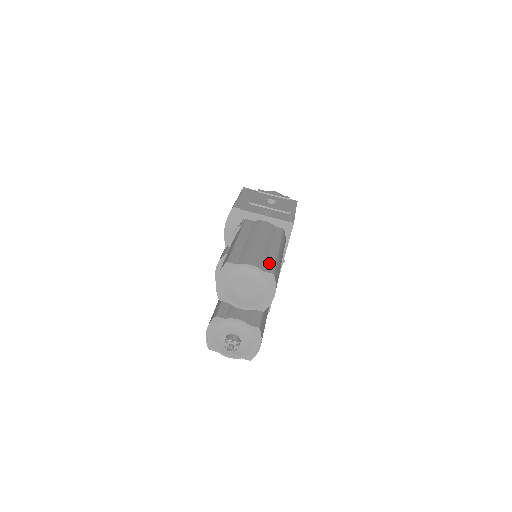
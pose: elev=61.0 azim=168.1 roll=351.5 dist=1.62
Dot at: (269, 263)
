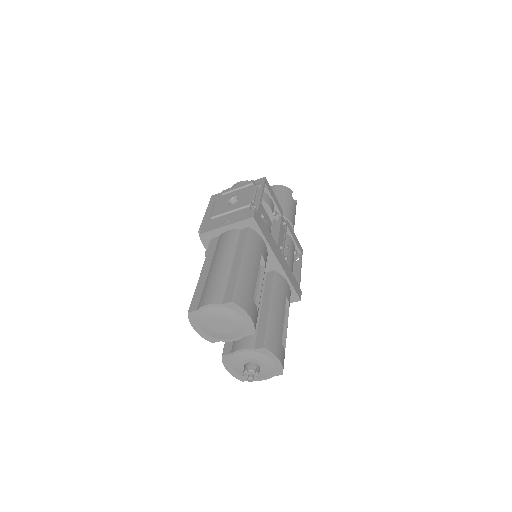
Dot at: (229, 288)
